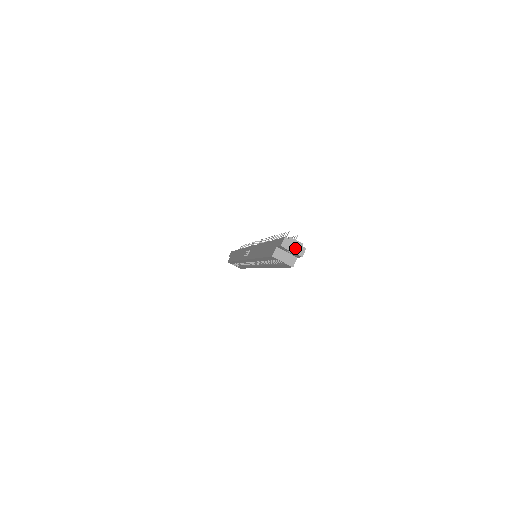
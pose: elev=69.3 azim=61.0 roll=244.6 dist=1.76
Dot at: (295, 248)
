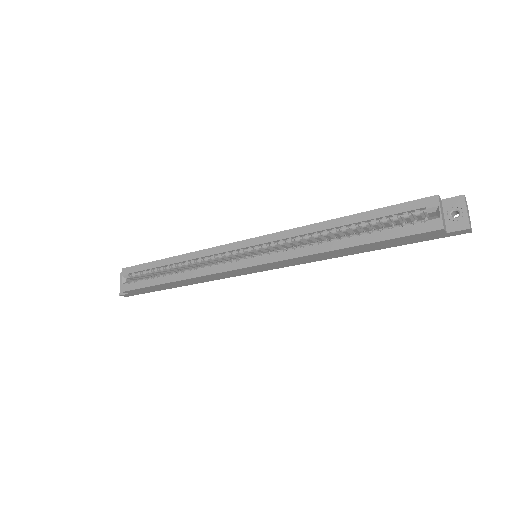
Dot at: (469, 216)
